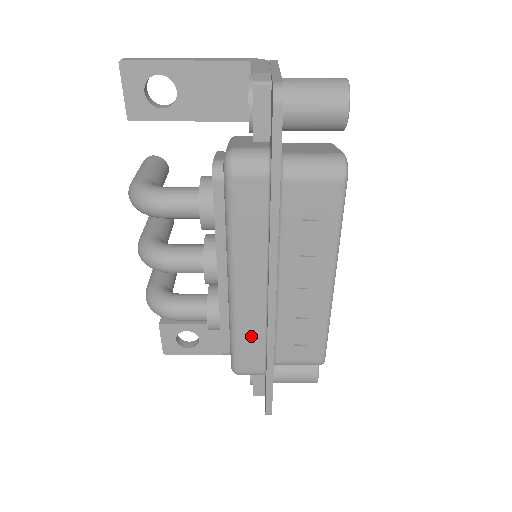
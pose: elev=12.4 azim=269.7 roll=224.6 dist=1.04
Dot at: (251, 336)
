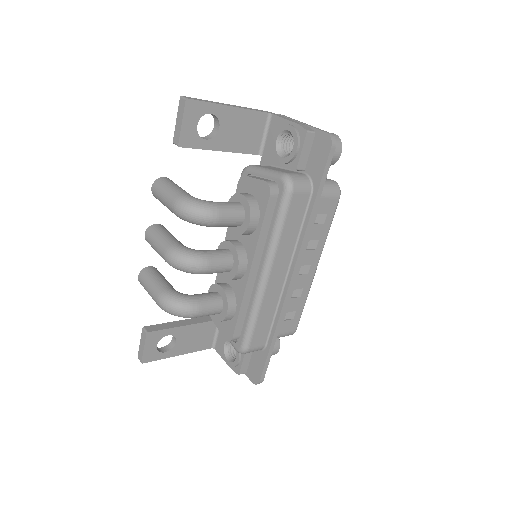
Dot at: (266, 316)
